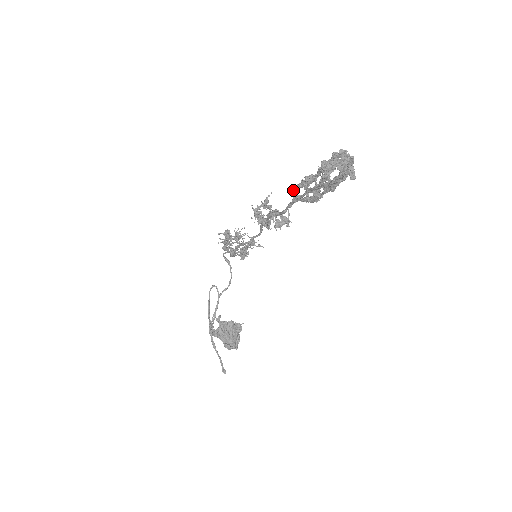
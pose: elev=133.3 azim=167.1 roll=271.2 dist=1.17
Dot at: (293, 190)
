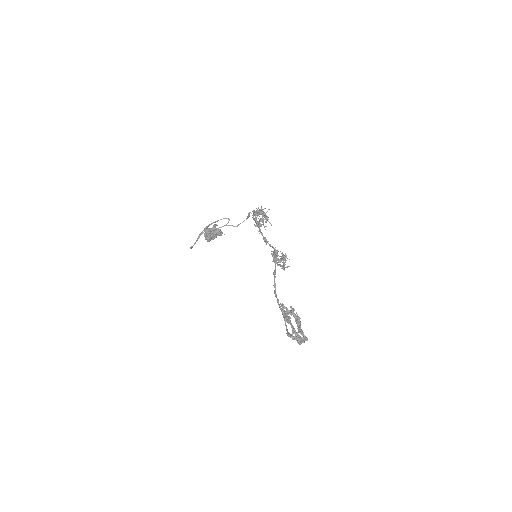
Dot at: (284, 306)
